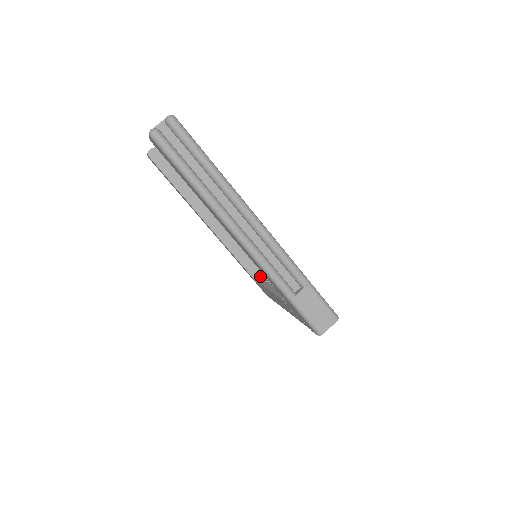
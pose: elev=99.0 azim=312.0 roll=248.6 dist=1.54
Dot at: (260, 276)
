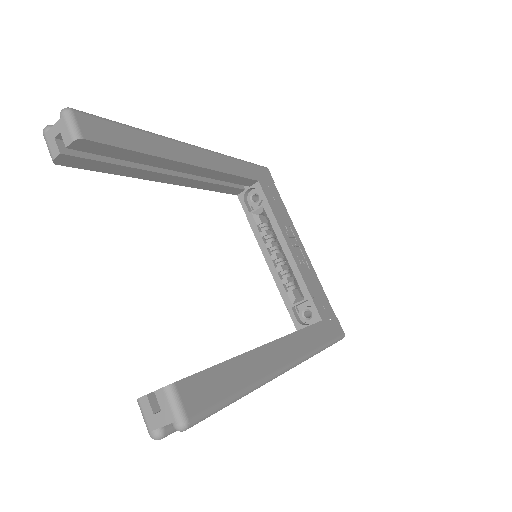
Dot at: (245, 193)
